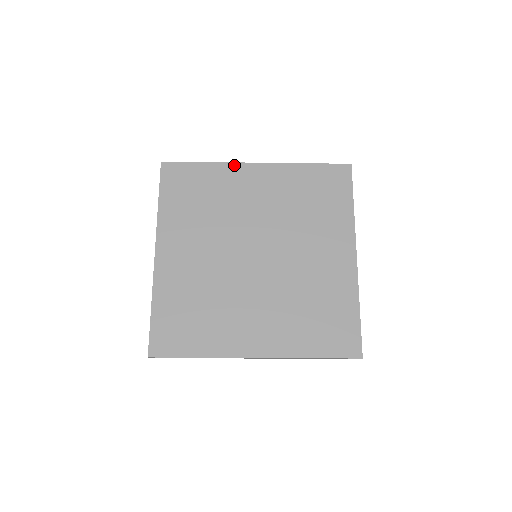
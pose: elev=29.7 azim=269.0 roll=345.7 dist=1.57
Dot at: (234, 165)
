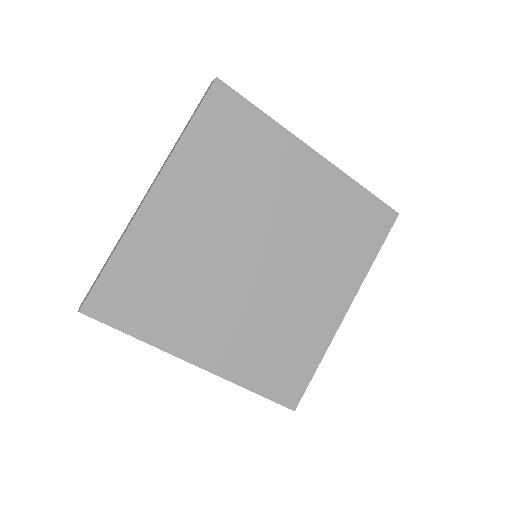
Dot at: (293, 139)
